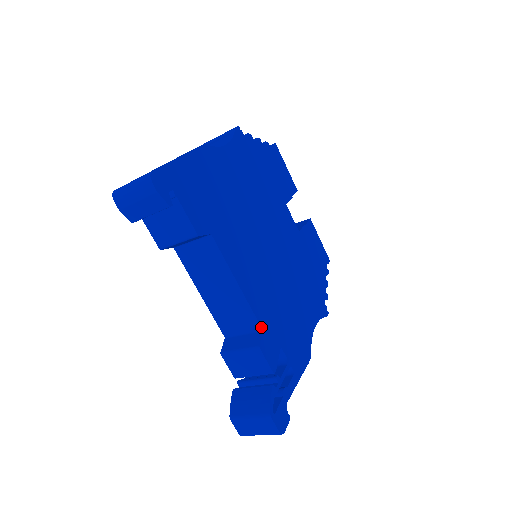
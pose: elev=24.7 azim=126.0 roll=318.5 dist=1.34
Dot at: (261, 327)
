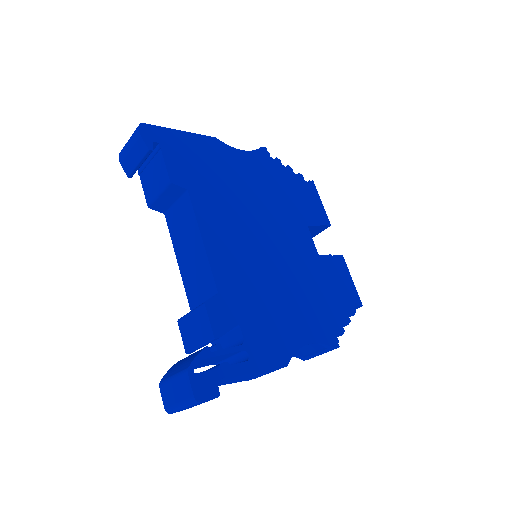
Dot at: (217, 289)
